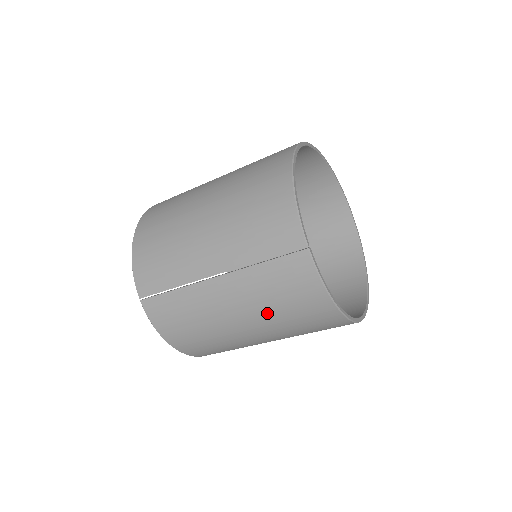
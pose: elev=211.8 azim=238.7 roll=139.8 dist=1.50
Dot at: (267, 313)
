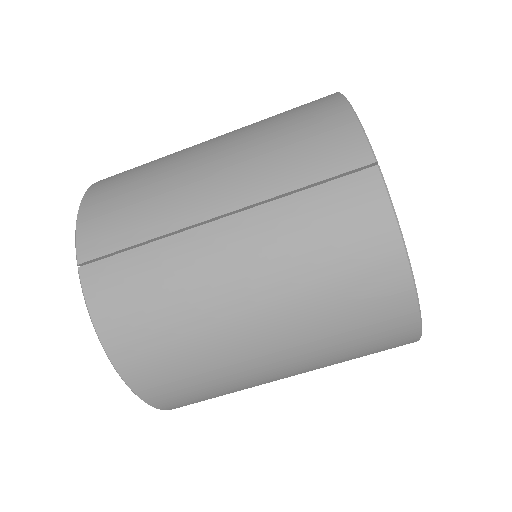
Dot at: (296, 283)
